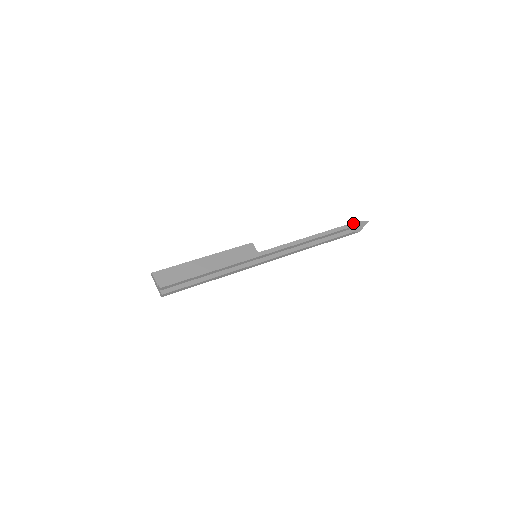
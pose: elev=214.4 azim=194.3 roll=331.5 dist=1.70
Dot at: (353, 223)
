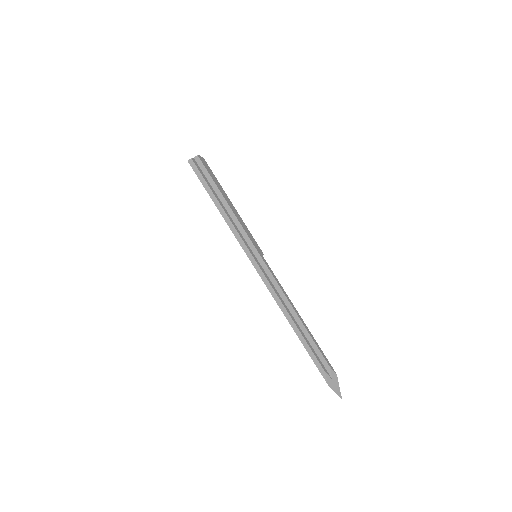
Dot at: (333, 369)
